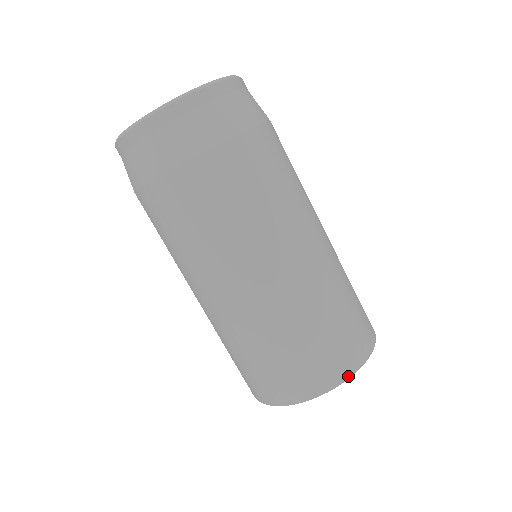
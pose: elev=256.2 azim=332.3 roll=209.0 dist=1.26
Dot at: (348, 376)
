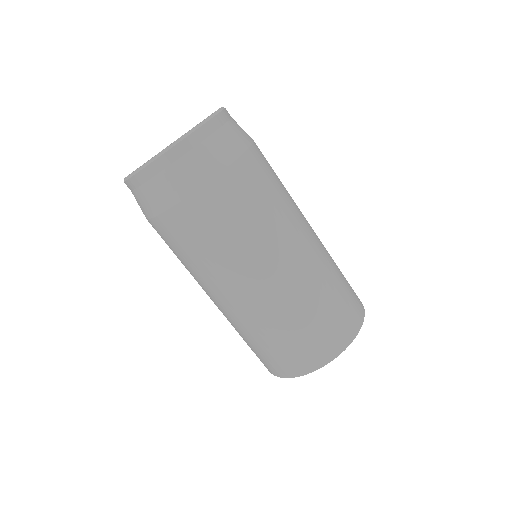
Dot at: (363, 308)
